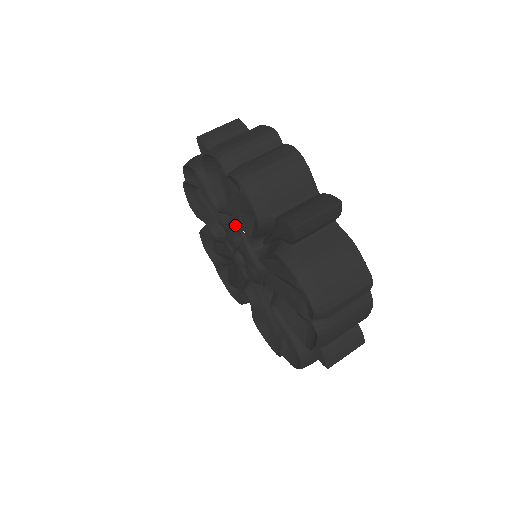
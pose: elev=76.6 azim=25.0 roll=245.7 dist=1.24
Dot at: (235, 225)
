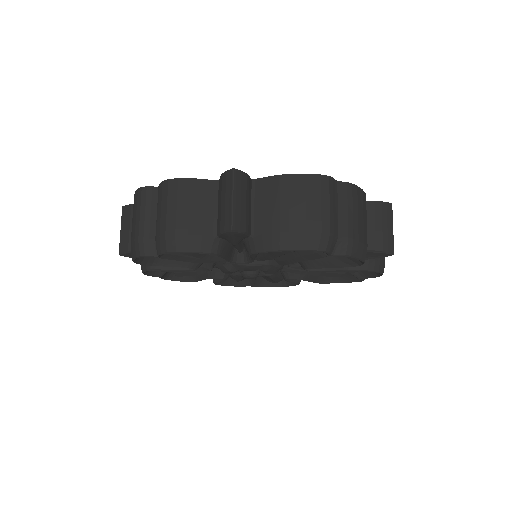
Dot at: occluded
